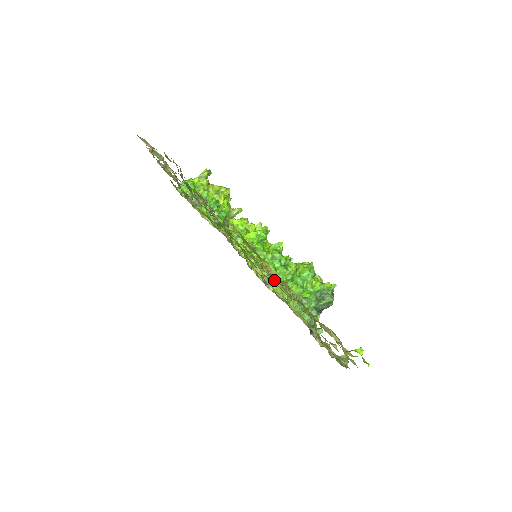
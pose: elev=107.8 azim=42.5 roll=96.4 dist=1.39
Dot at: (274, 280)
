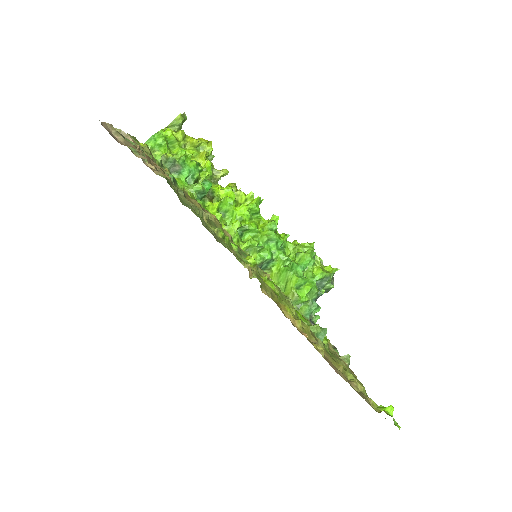
Dot at: (283, 298)
